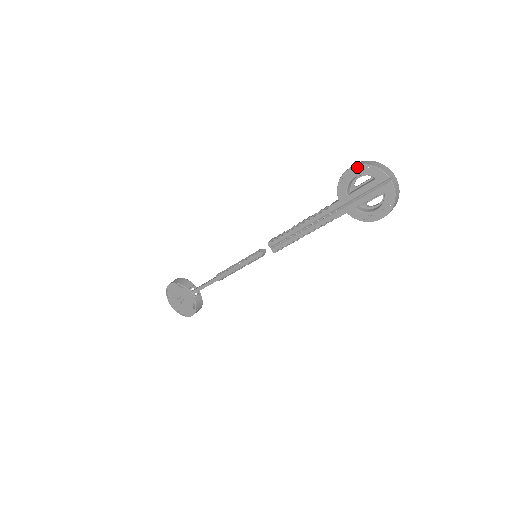
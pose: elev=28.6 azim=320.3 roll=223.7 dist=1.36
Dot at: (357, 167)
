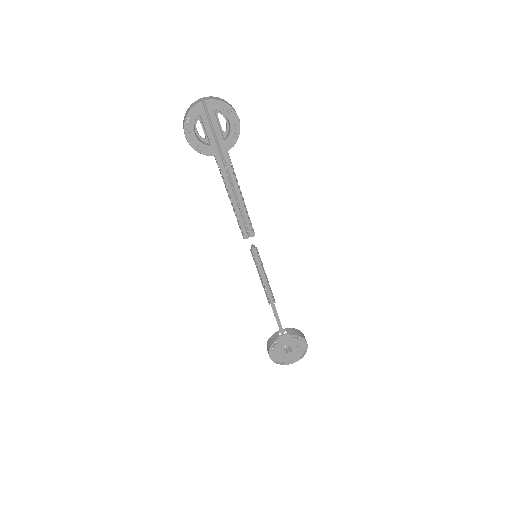
Dot at: (186, 130)
